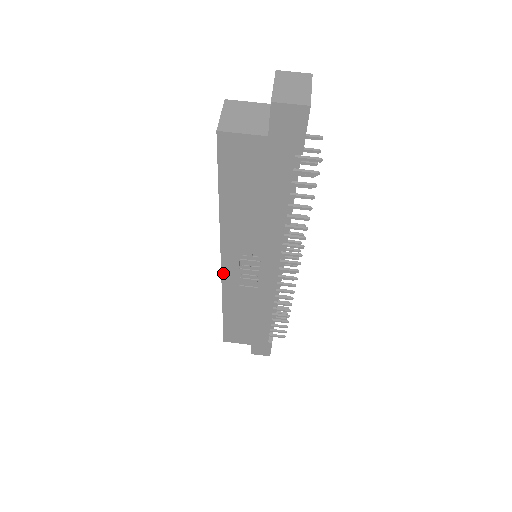
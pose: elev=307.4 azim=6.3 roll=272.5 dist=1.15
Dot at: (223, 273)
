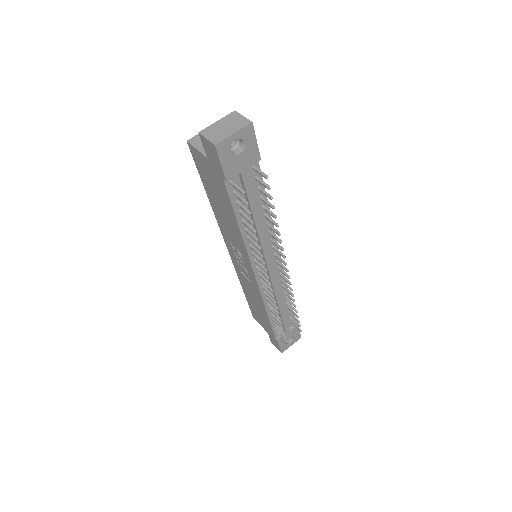
Dot at: (230, 255)
